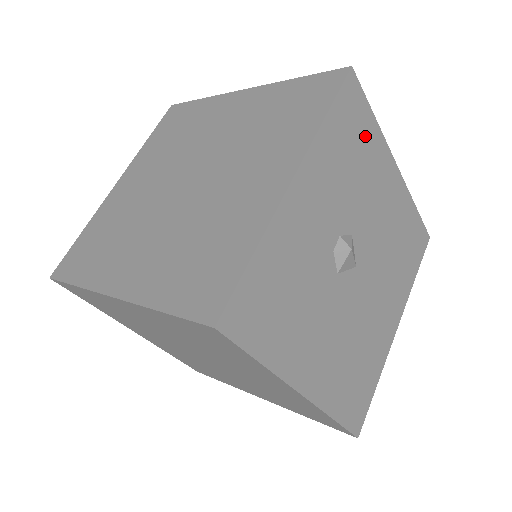
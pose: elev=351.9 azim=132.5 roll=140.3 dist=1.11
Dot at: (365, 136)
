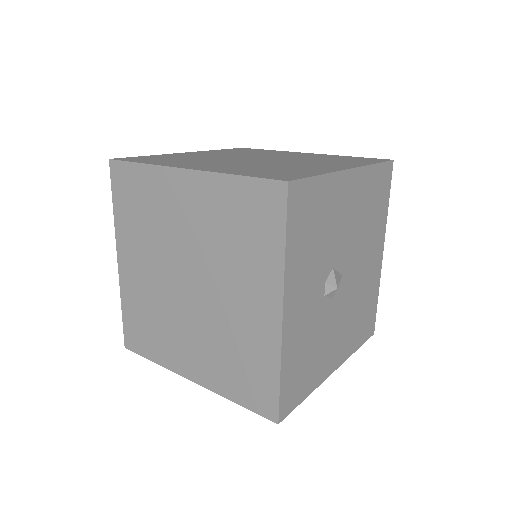
Dot at: (318, 201)
